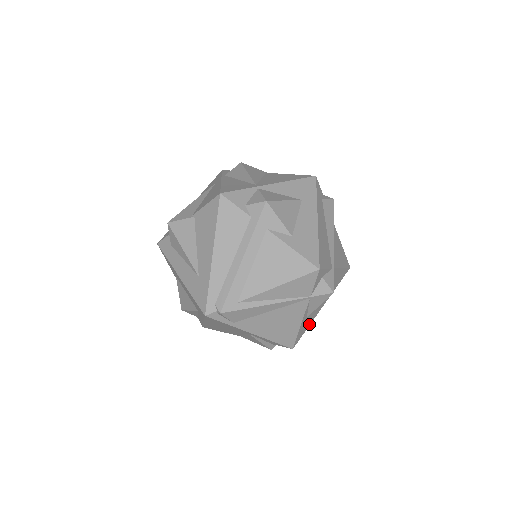
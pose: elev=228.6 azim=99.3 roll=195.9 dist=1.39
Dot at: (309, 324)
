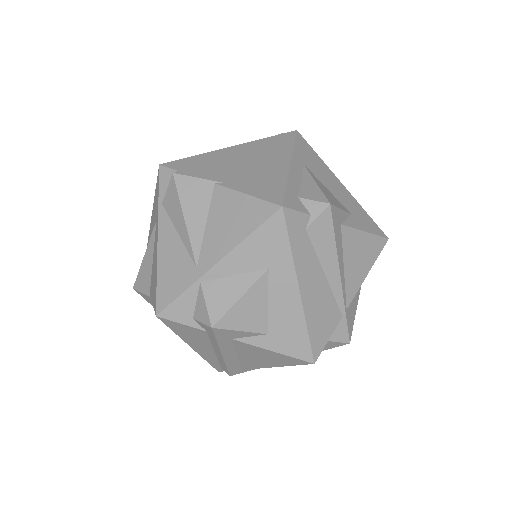
Dot at: occluded
